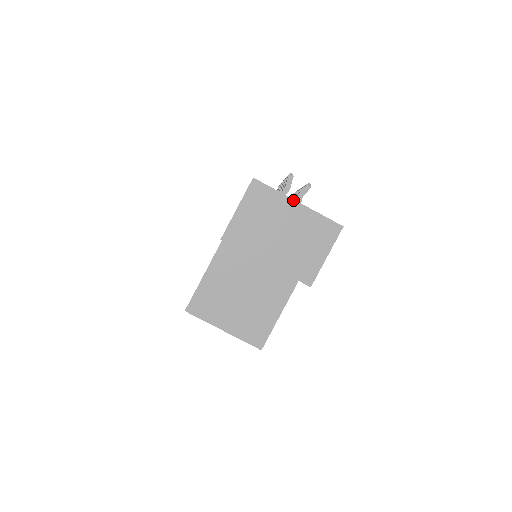
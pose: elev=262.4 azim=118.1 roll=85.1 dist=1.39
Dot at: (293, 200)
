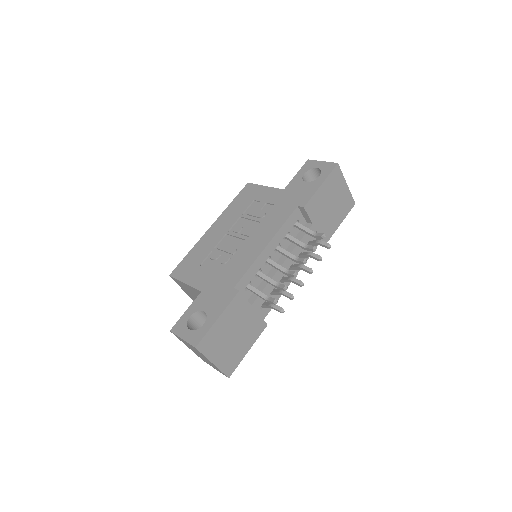
Dot at: (211, 362)
